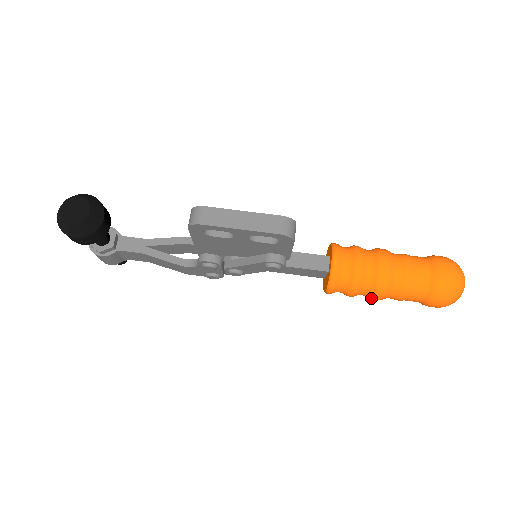
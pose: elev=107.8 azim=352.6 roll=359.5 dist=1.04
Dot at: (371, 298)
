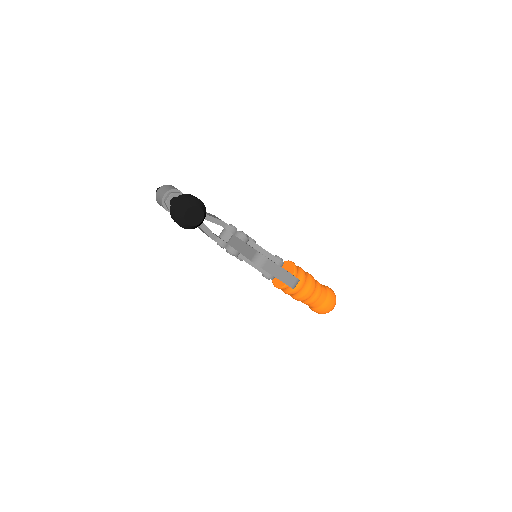
Dot at: (292, 297)
